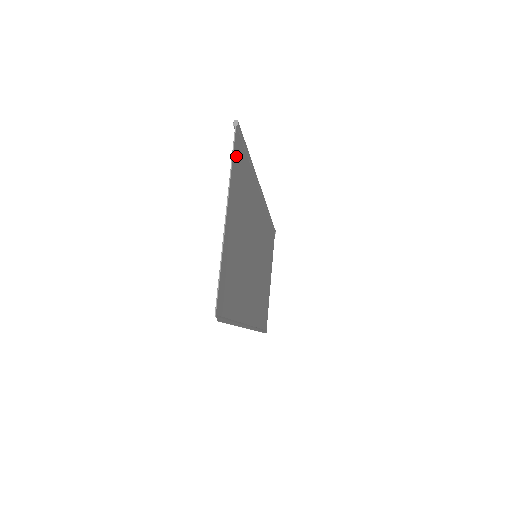
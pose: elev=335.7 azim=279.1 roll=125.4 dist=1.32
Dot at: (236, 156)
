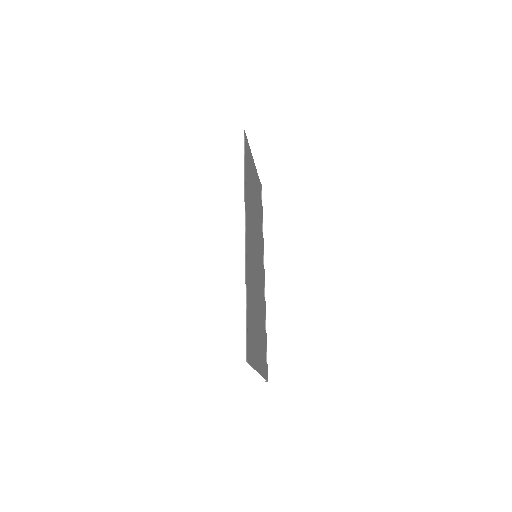
Dot at: (259, 184)
